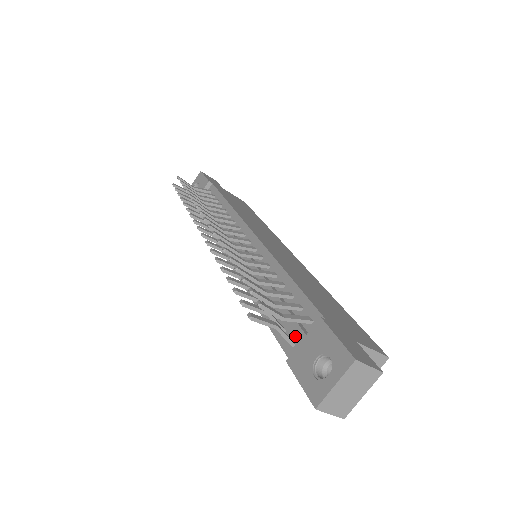
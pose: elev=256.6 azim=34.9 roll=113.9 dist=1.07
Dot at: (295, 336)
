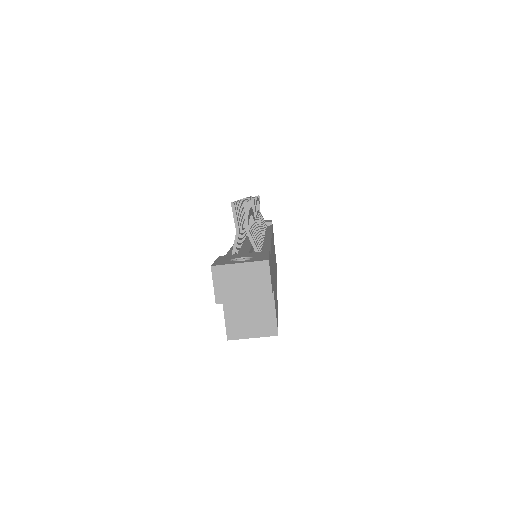
Dot at: (241, 252)
